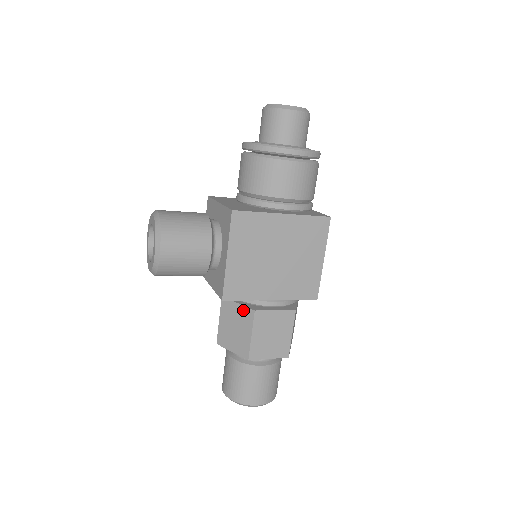
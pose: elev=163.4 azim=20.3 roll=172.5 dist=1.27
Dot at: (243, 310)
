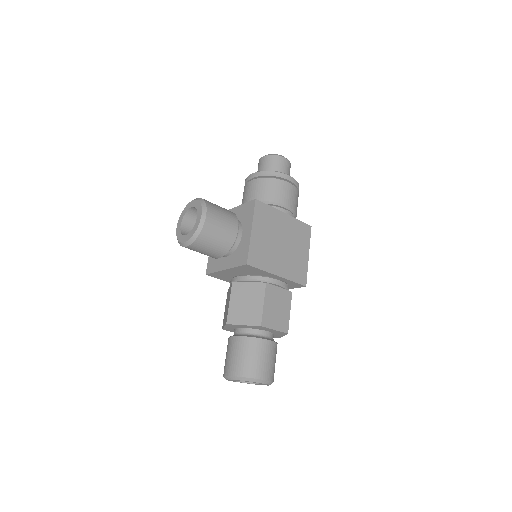
Dot at: (255, 286)
